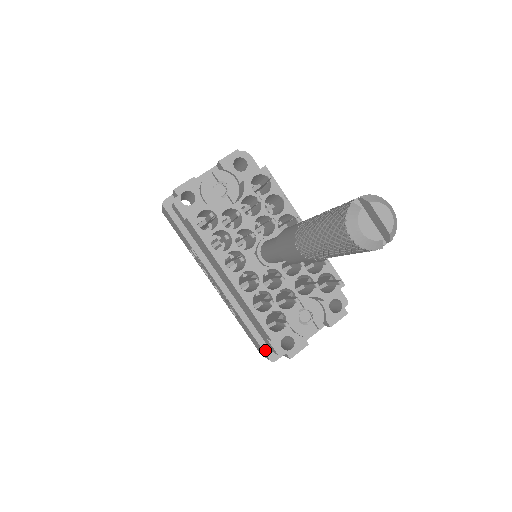
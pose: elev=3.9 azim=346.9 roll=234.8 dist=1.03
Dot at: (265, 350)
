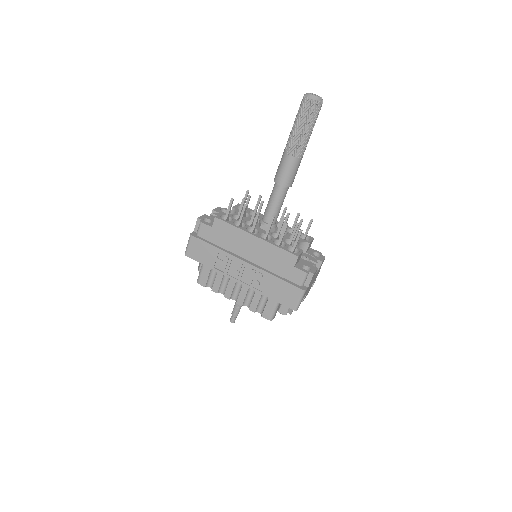
Dot at: (296, 286)
